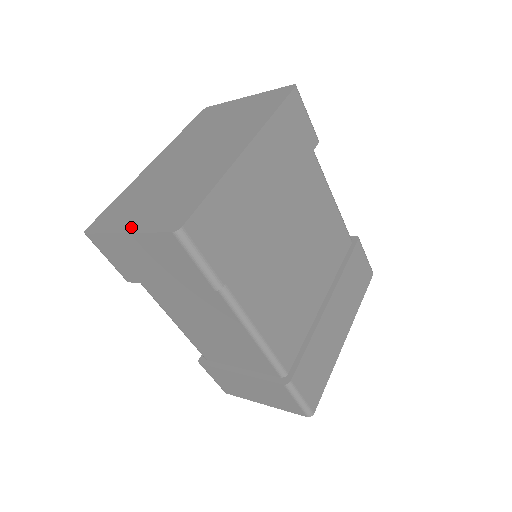
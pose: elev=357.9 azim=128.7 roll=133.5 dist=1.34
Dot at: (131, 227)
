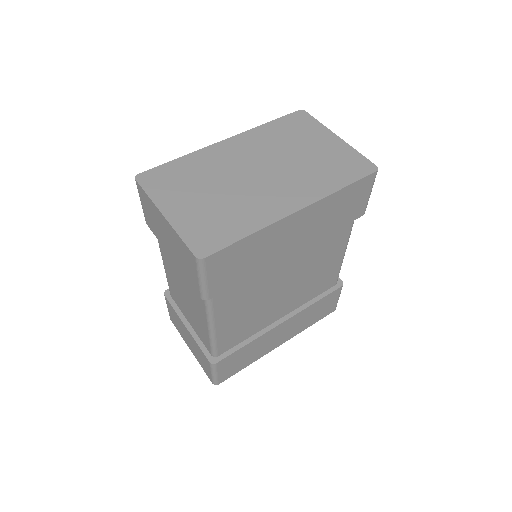
Dot at: (171, 214)
